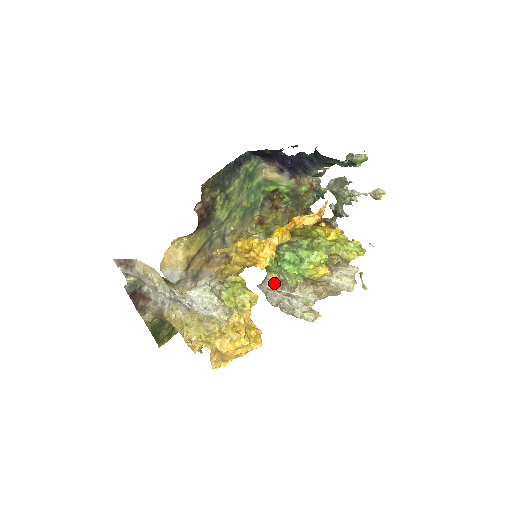
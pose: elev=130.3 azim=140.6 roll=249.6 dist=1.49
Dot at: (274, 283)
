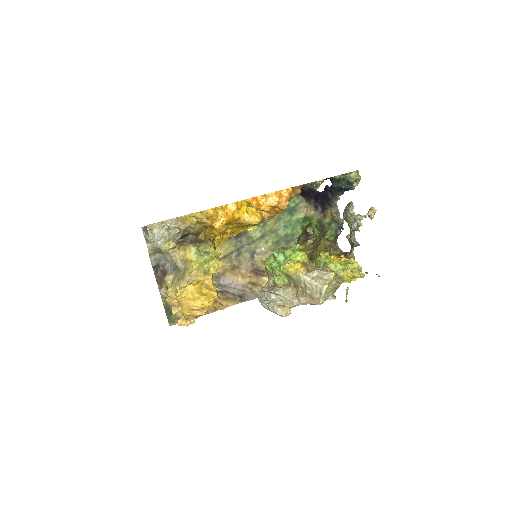
Dot at: (269, 286)
